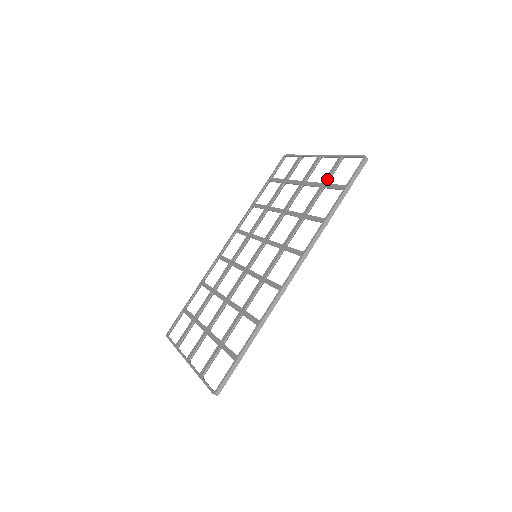
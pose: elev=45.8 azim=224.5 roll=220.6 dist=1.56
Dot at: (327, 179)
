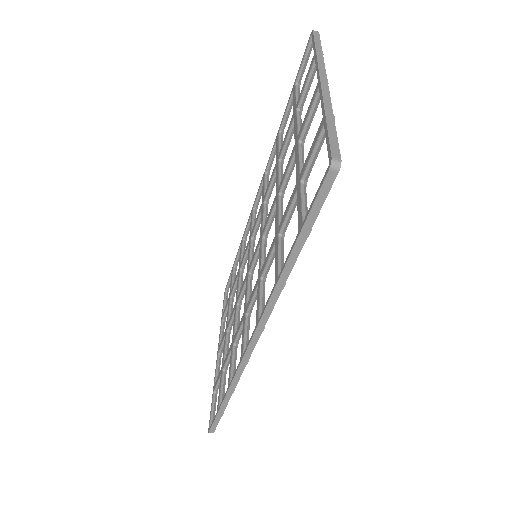
Dot at: (302, 172)
